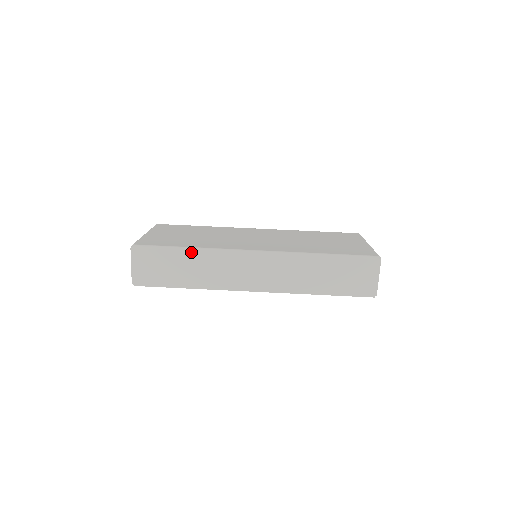
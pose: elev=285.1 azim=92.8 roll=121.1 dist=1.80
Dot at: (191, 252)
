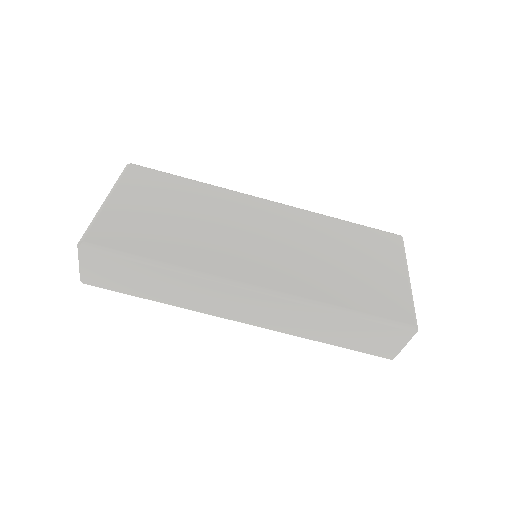
Dot at: (163, 269)
